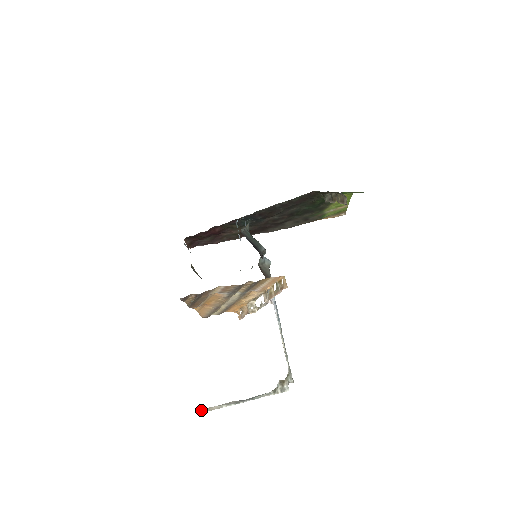
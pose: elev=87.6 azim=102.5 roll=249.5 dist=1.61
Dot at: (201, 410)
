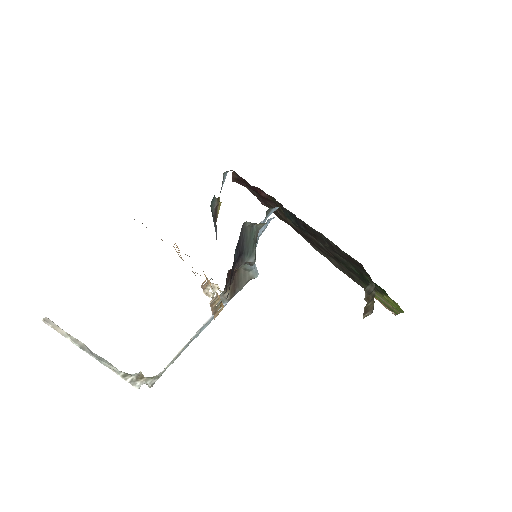
Dot at: (47, 319)
